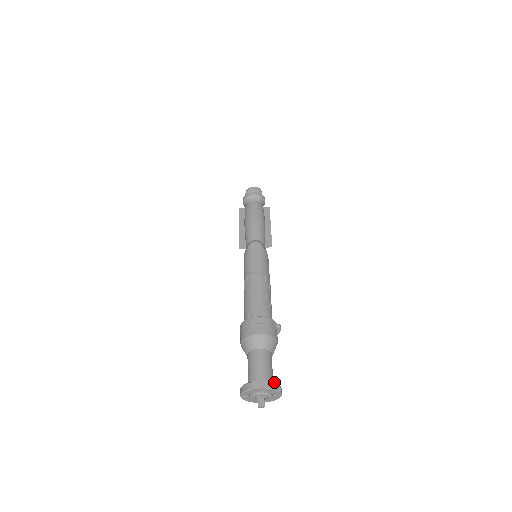
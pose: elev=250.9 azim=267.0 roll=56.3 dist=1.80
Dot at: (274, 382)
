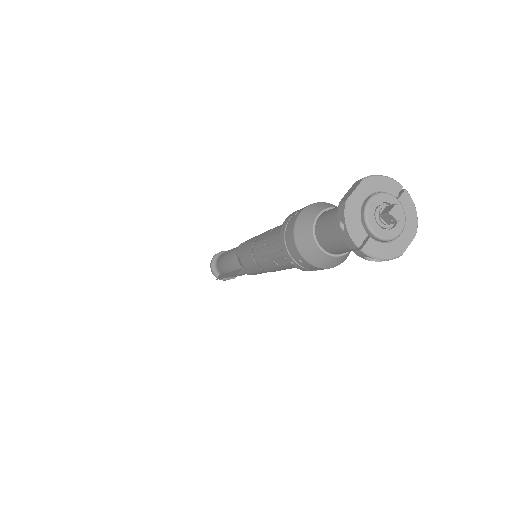
Dot at: occluded
